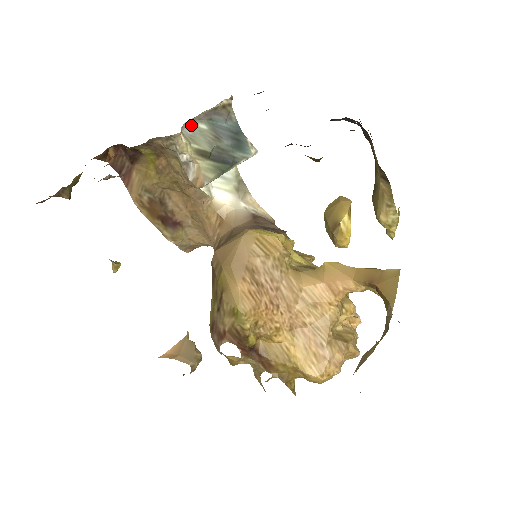
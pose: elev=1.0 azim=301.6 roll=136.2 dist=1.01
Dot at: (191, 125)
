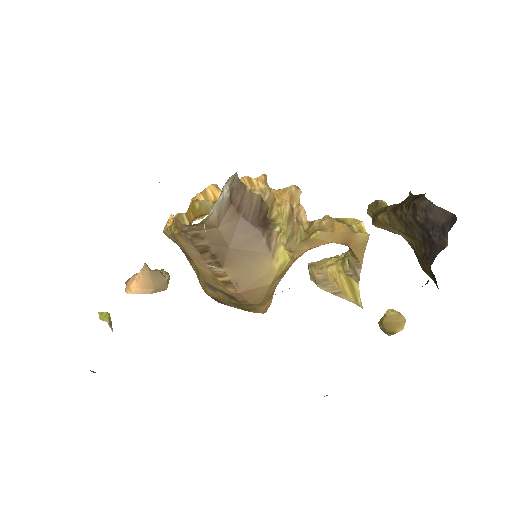
Dot at: occluded
